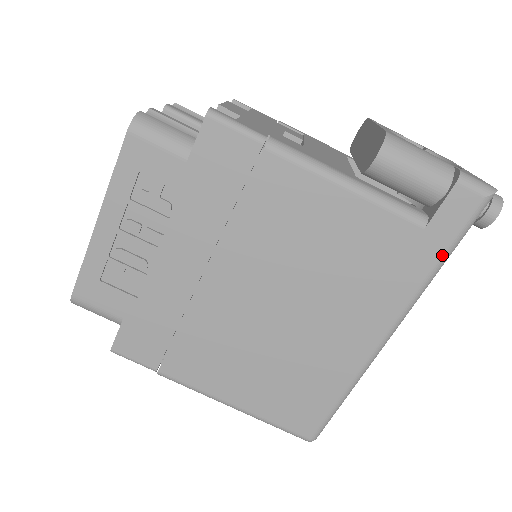
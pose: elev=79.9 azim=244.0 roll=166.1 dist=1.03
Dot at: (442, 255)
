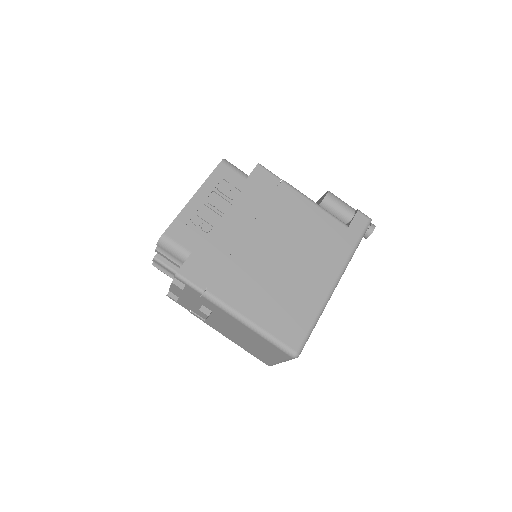
Dot at: (356, 241)
